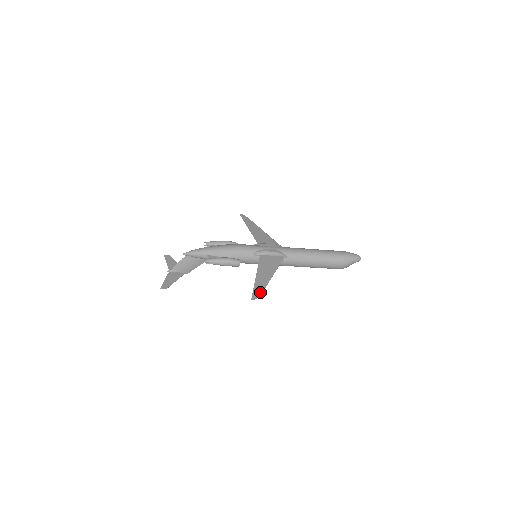
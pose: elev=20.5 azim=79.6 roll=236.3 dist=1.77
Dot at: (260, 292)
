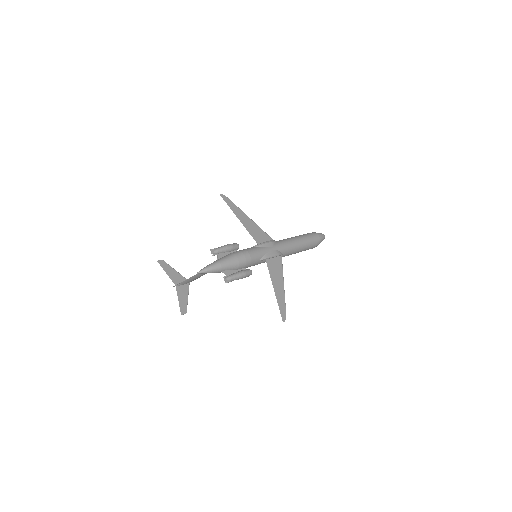
Dot at: (285, 310)
